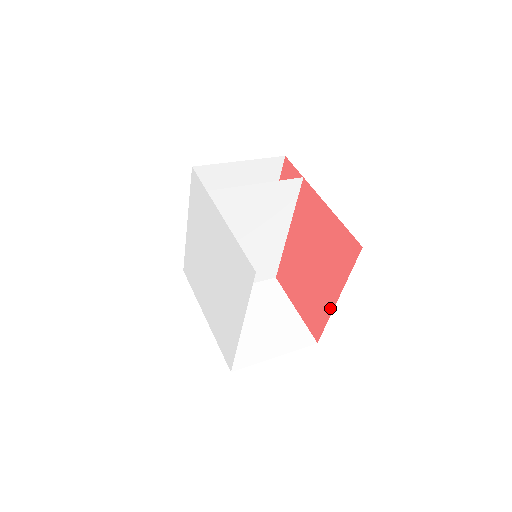
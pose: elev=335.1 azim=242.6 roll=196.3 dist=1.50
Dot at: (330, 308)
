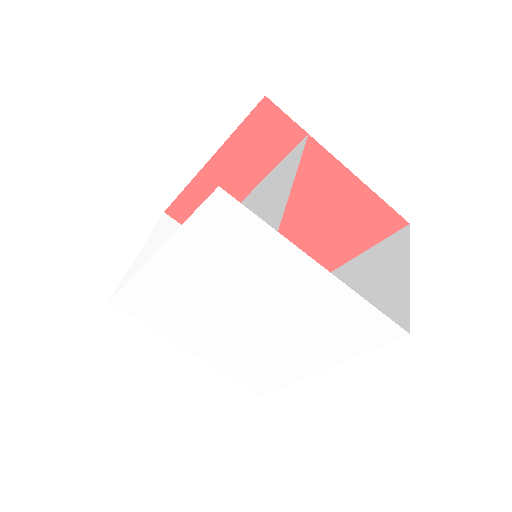
Dot at: occluded
